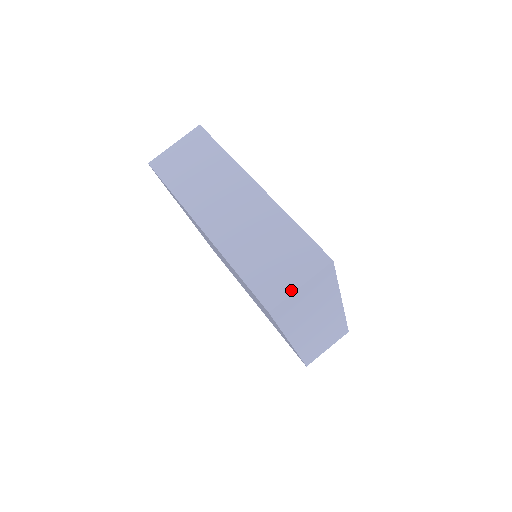
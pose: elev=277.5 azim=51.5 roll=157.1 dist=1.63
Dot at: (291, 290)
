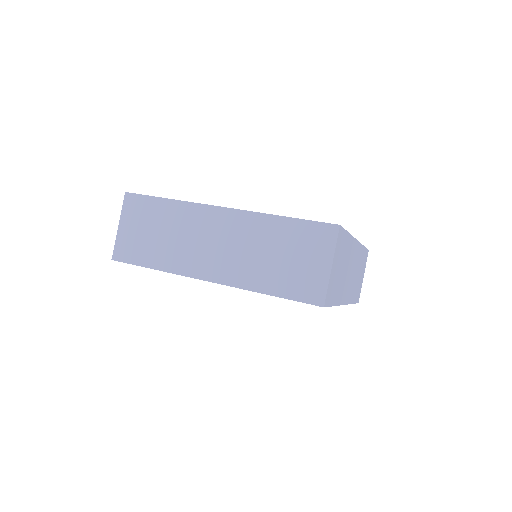
Dot at: (326, 275)
